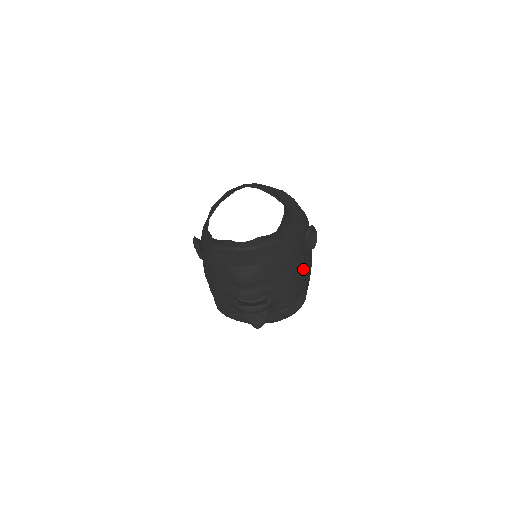
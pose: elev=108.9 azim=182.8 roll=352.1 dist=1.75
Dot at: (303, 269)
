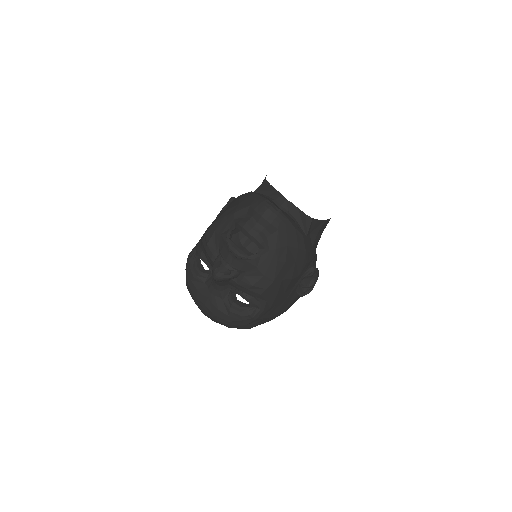
Dot at: (288, 284)
